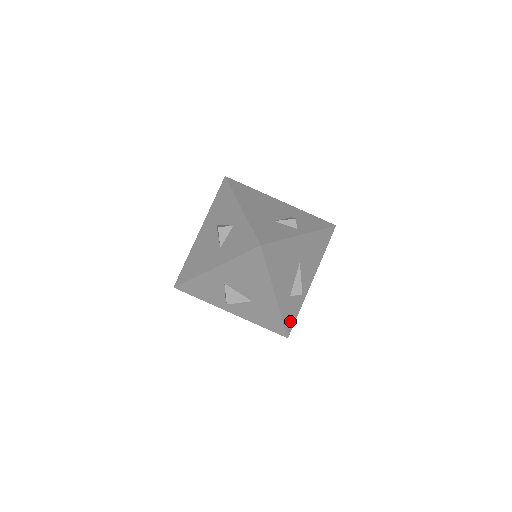
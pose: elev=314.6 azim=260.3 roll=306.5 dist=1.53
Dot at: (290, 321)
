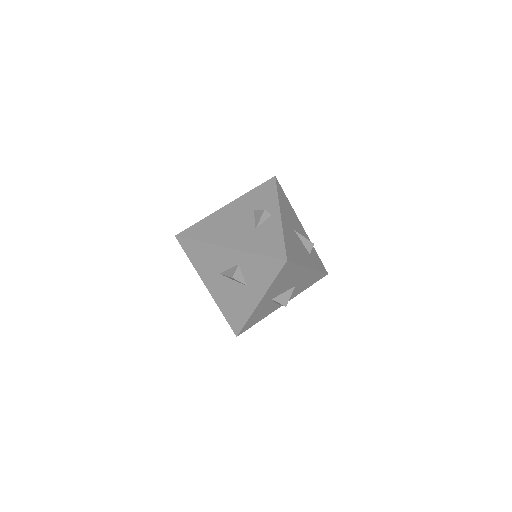
Dot at: (320, 265)
